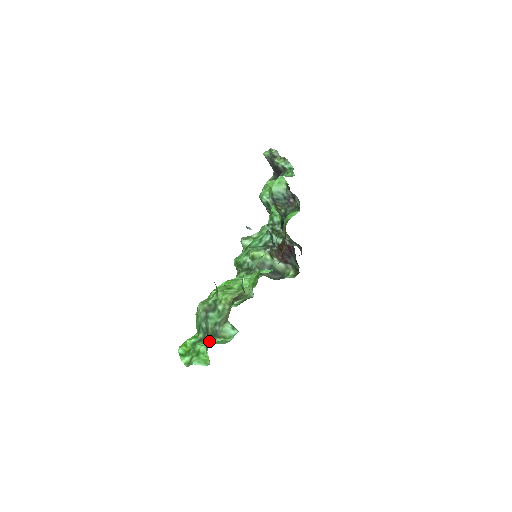
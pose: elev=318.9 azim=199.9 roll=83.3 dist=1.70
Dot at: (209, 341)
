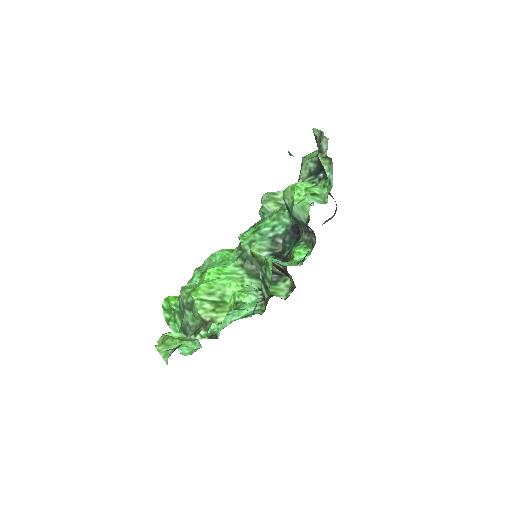
Dot at: (180, 331)
